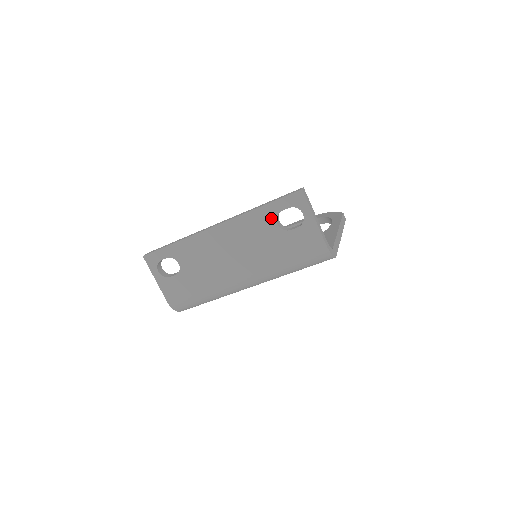
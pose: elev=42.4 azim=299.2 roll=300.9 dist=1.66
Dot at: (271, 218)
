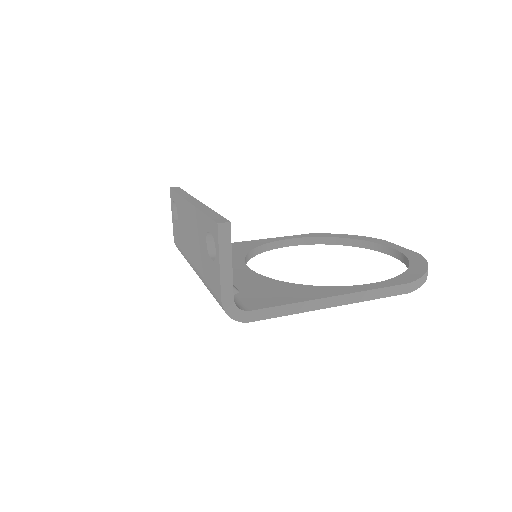
Dot at: (205, 231)
